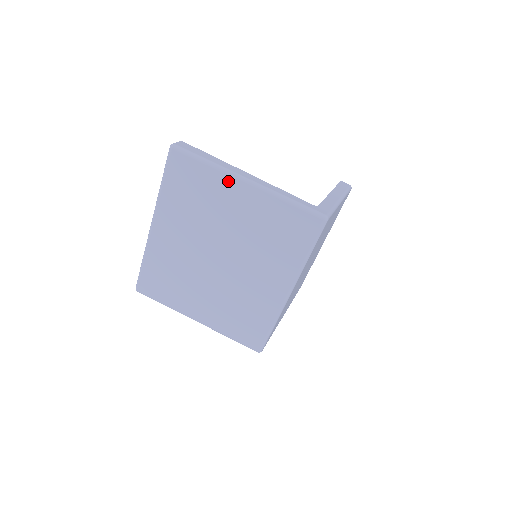
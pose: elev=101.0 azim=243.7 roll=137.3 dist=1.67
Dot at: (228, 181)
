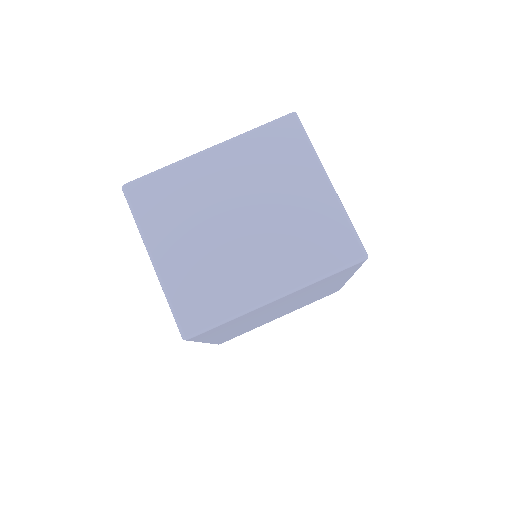
Dot at: (315, 169)
